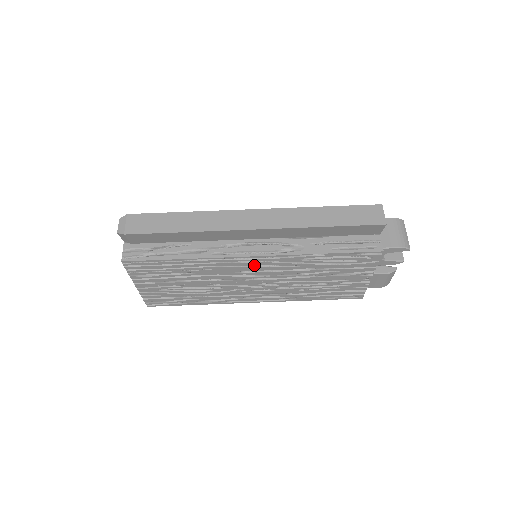
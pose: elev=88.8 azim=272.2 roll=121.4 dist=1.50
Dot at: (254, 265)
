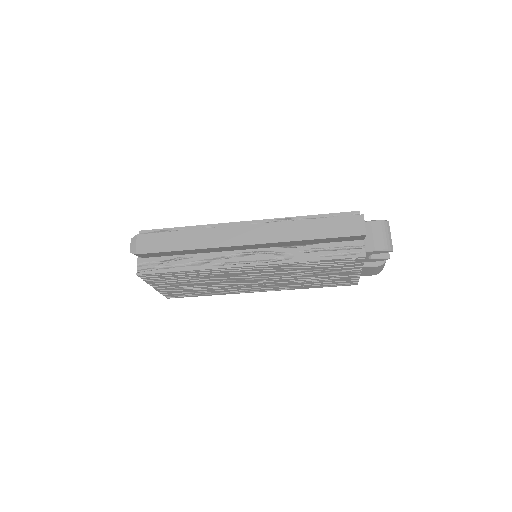
Dot at: (251, 271)
